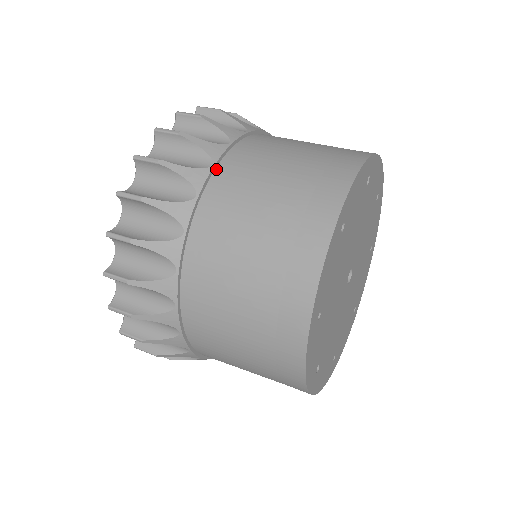
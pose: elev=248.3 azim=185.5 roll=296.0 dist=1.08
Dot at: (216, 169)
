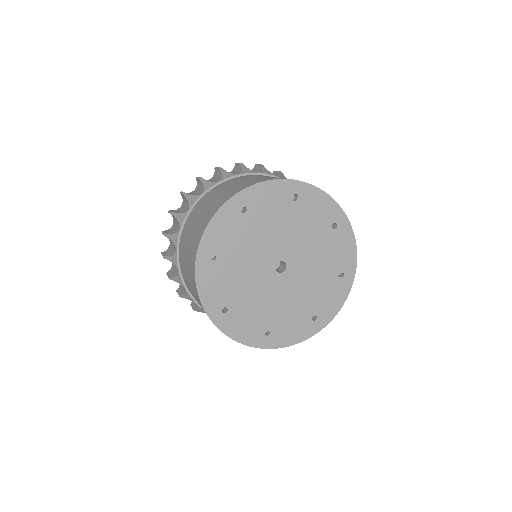
Dot at: (221, 183)
